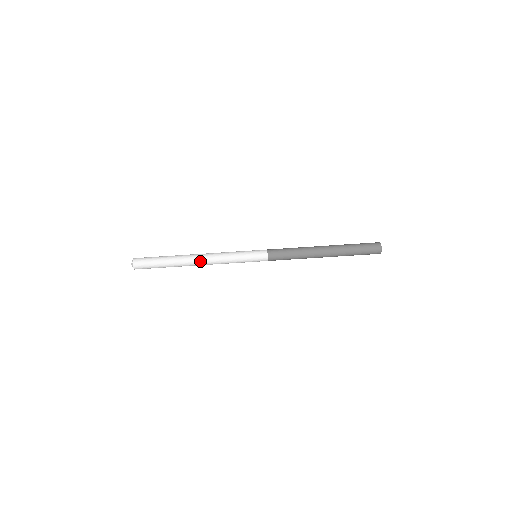
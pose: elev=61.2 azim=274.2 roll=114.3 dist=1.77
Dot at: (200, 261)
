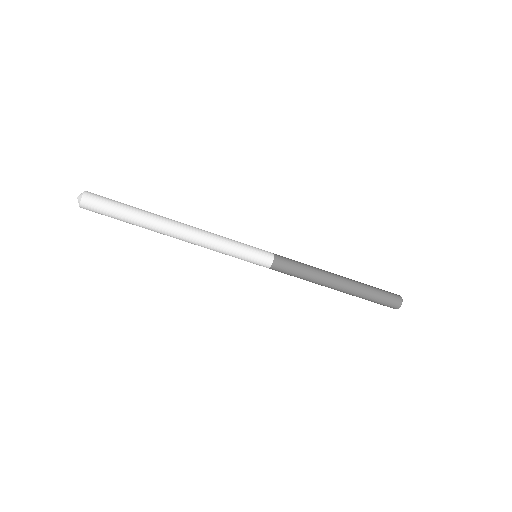
Dot at: (183, 233)
